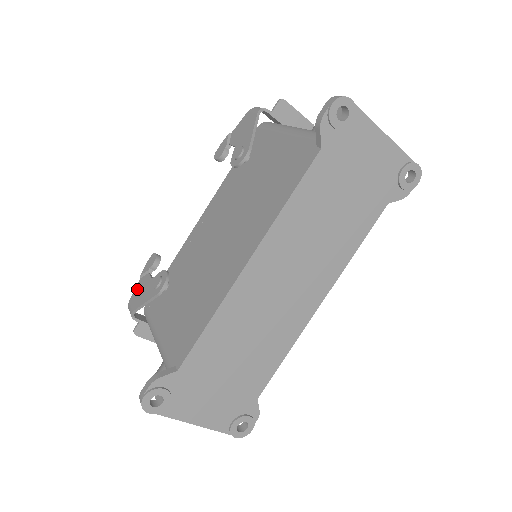
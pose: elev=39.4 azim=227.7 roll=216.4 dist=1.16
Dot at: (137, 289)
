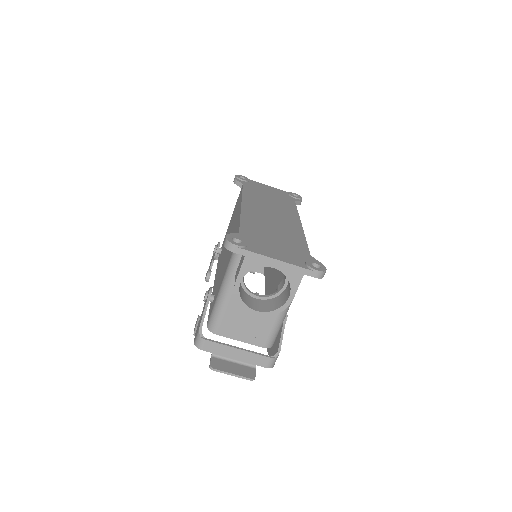
Dot at: (195, 334)
